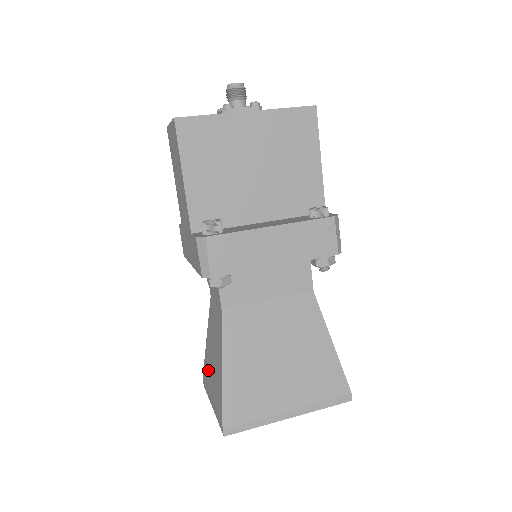
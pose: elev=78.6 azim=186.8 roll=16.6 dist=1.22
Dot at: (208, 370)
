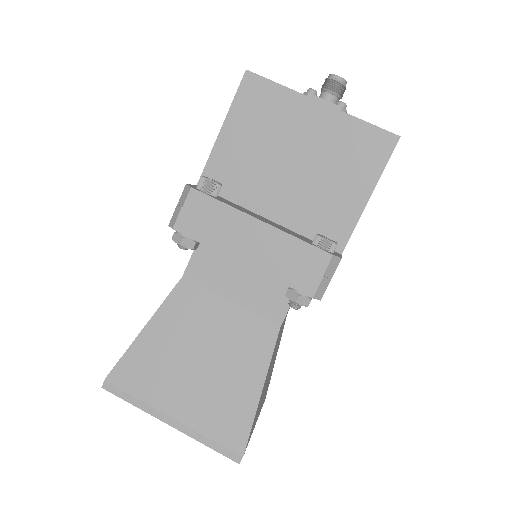
Dot at: occluded
